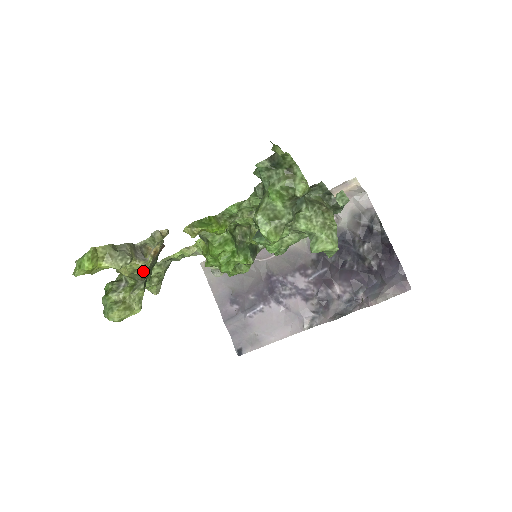
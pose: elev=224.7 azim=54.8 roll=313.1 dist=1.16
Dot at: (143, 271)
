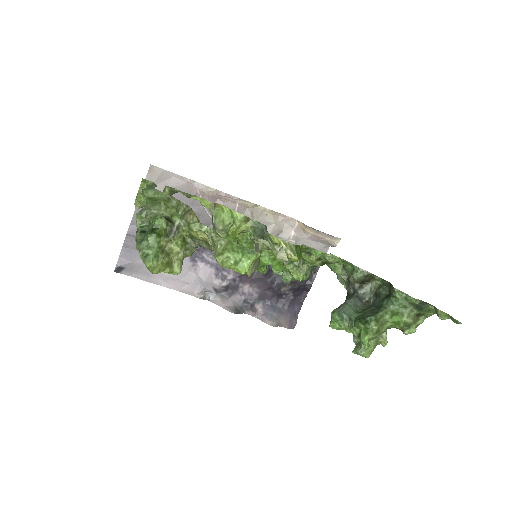
Dot at: occluded
